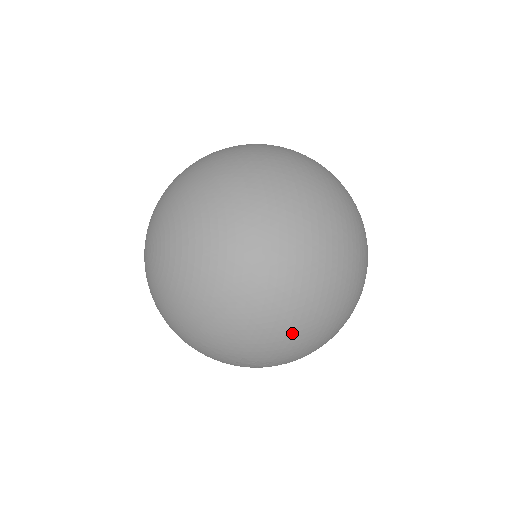
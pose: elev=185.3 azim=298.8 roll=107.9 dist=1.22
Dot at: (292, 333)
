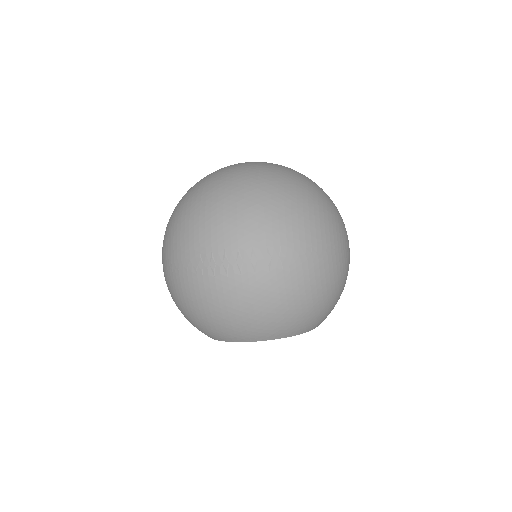
Dot at: (222, 205)
